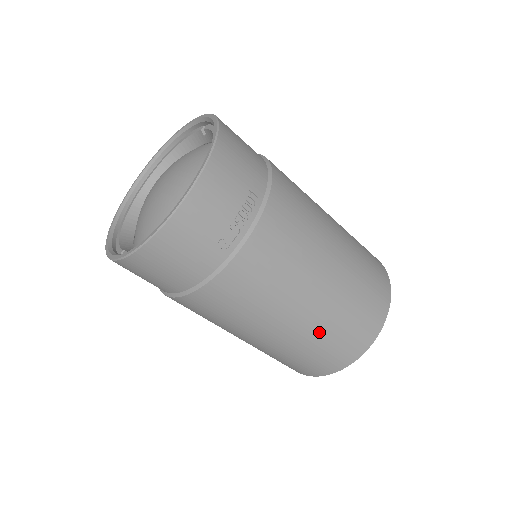
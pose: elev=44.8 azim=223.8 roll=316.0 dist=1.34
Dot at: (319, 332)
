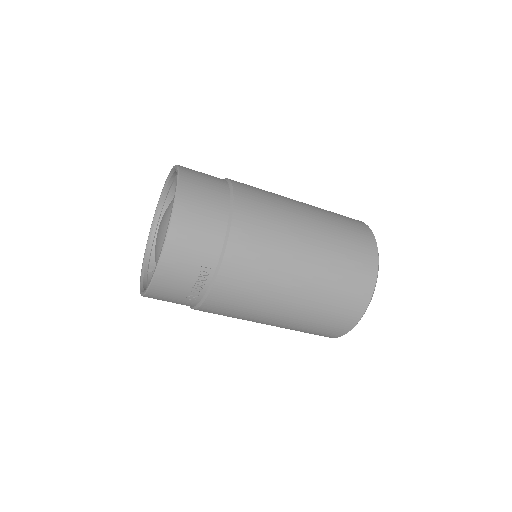
Dot at: (294, 327)
